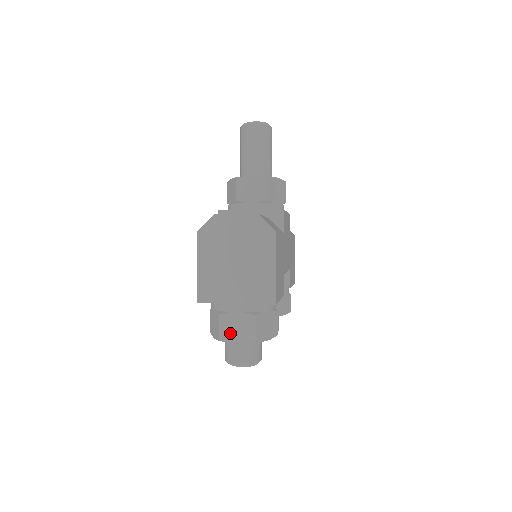
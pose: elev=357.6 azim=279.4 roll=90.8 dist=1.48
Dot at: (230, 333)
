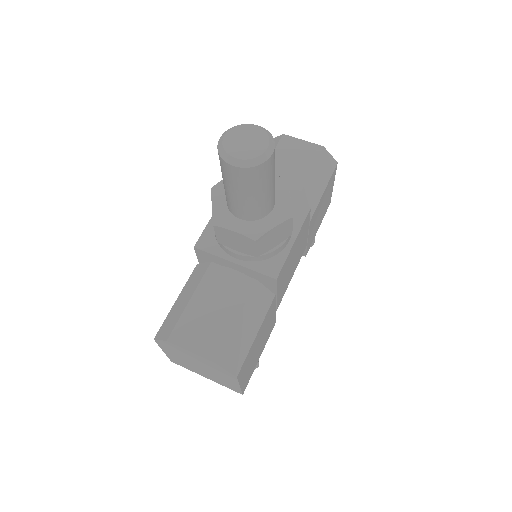
Dot at: occluded
